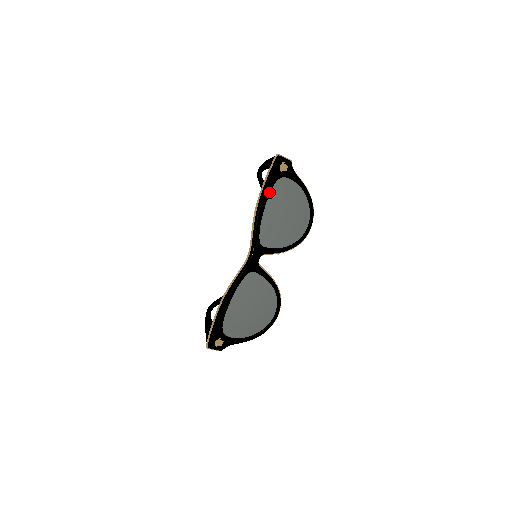
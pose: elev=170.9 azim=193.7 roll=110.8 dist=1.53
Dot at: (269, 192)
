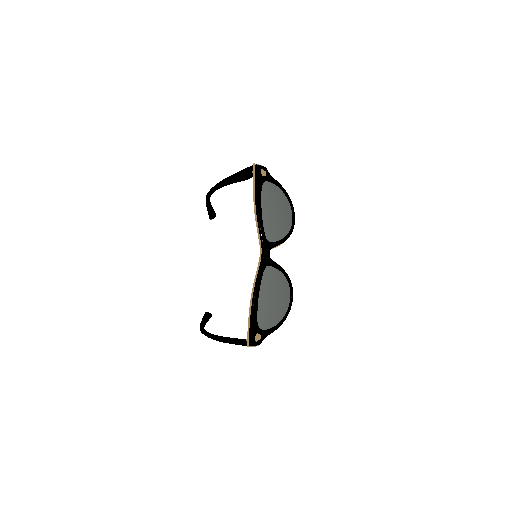
Dot at: (260, 195)
